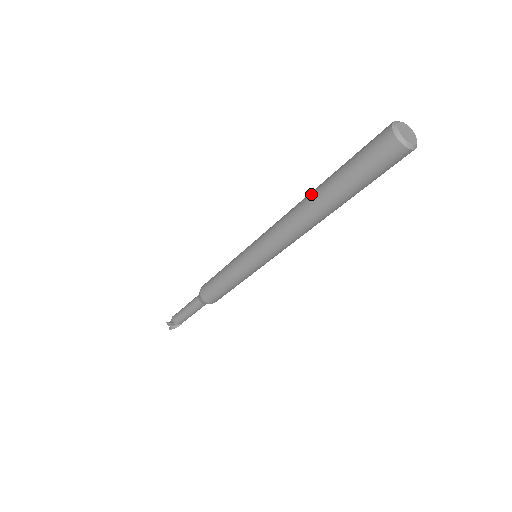
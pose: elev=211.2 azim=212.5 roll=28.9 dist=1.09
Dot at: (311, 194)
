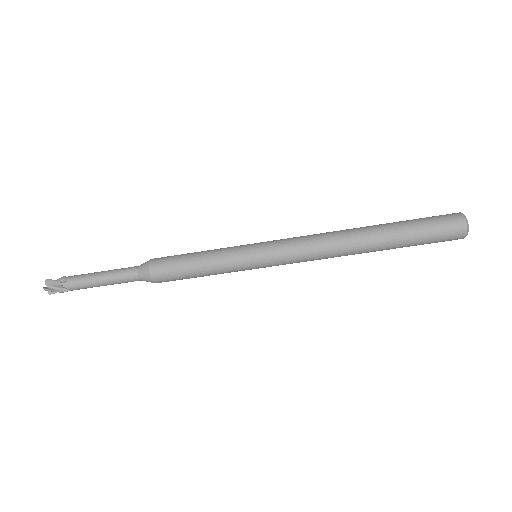
Dot at: (364, 227)
